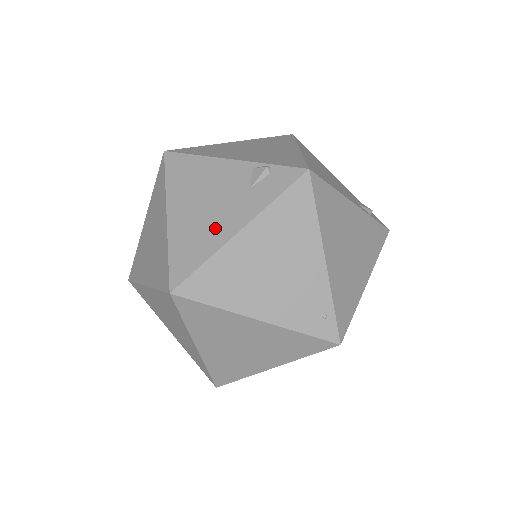
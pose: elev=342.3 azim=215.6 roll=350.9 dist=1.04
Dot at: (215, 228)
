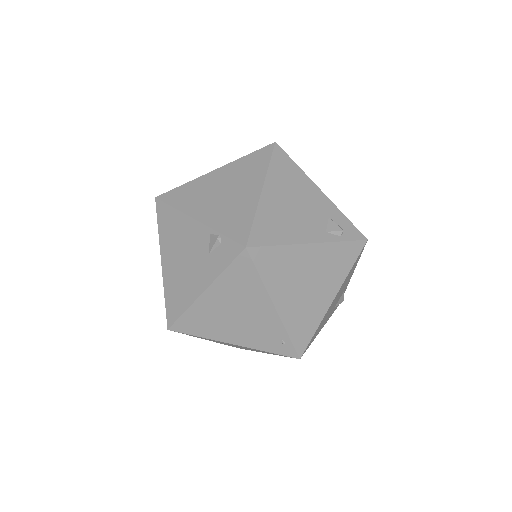
Dot at: (189, 285)
